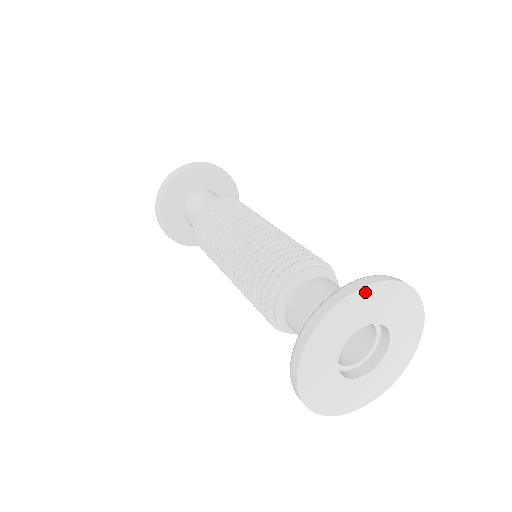
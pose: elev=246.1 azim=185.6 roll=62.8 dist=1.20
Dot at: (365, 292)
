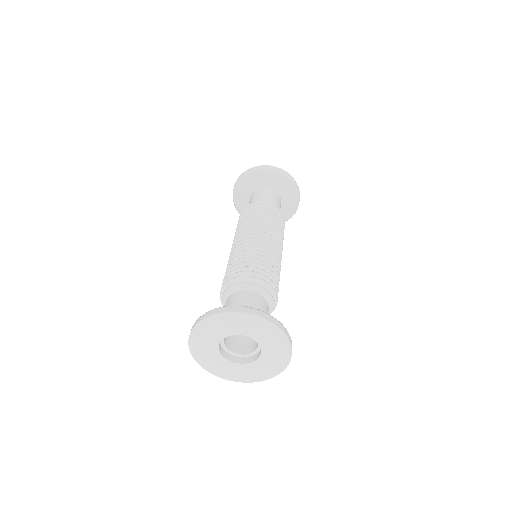
Dot at: (277, 331)
